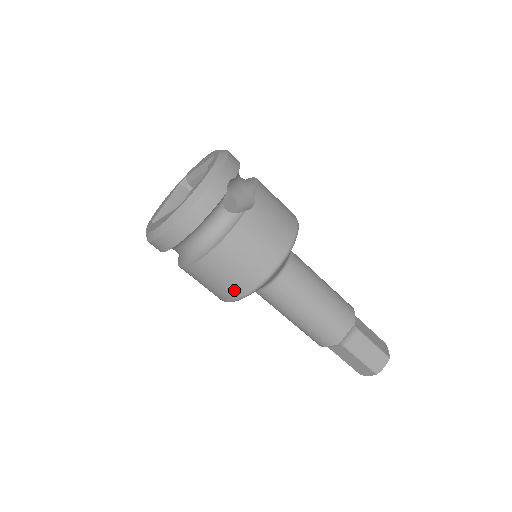
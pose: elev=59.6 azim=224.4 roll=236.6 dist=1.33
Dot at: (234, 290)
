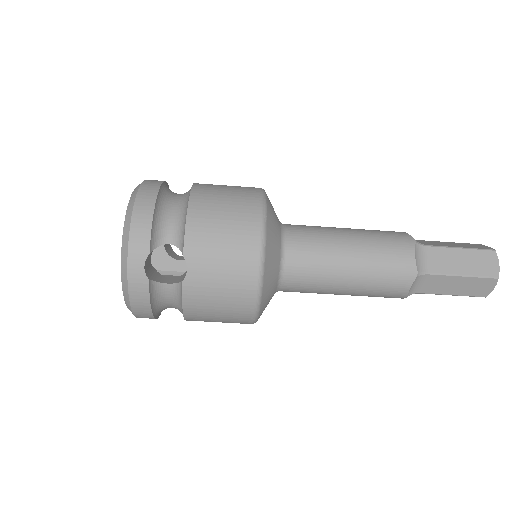
Dot at: occluded
